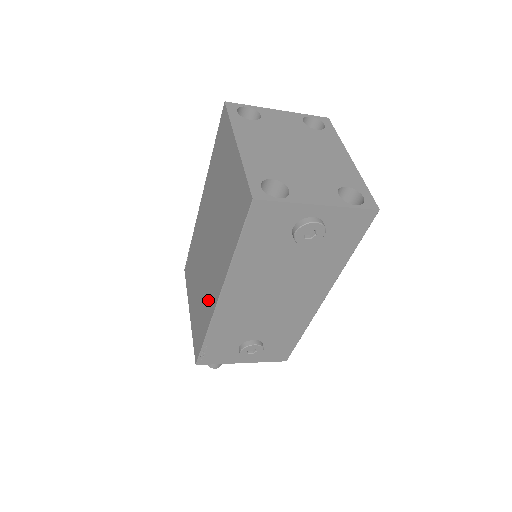
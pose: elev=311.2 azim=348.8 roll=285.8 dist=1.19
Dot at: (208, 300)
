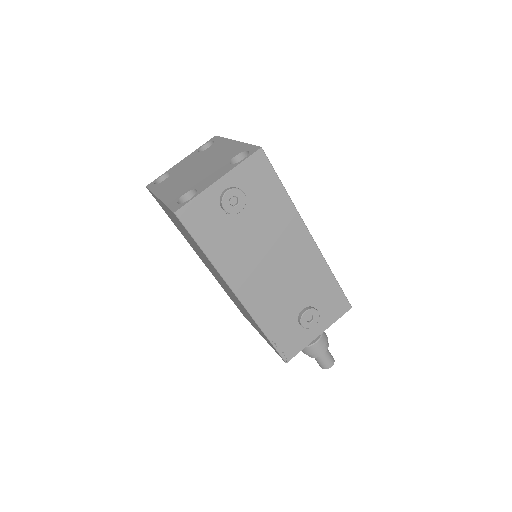
Dot at: (243, 308)
